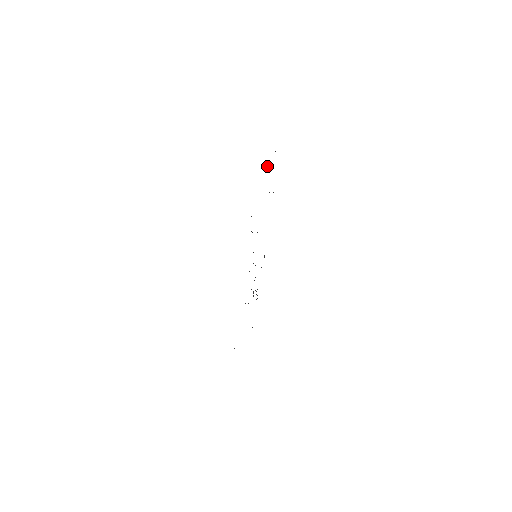
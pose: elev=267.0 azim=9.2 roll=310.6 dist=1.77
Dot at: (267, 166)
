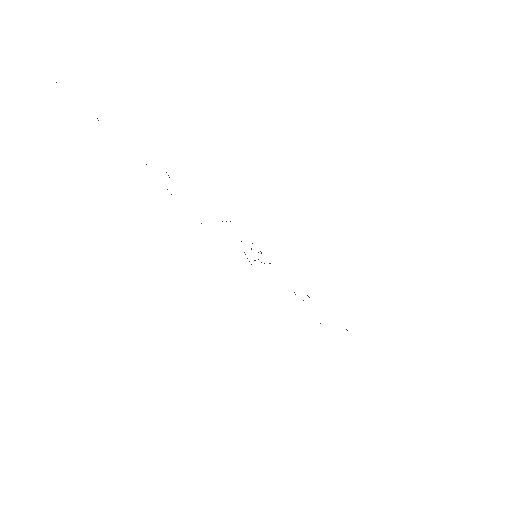
Dot at: occluded
